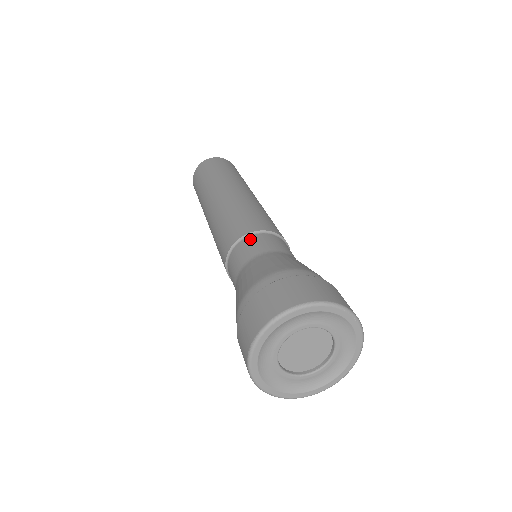
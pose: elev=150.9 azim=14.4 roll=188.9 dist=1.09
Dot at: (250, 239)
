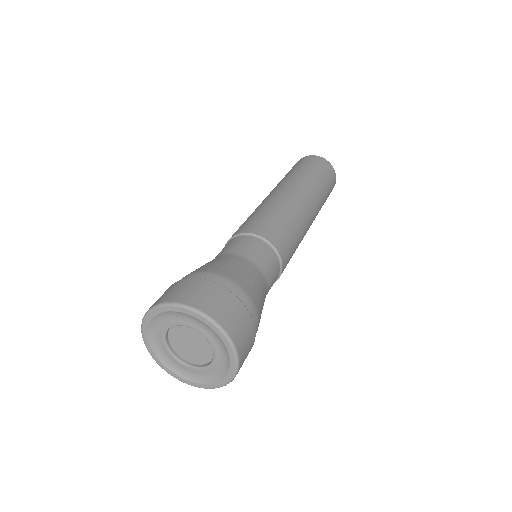
Dot at: (259, 243)
